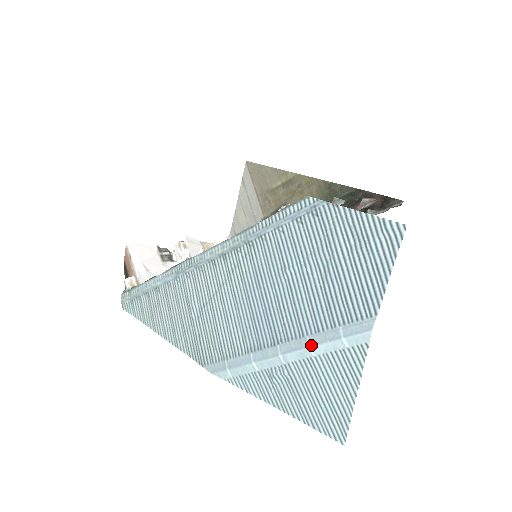
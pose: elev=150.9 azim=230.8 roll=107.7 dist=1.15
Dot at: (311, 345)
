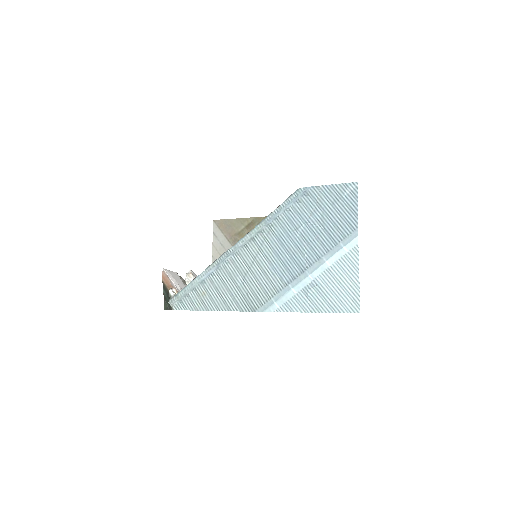
Dot at: (327, 260)
